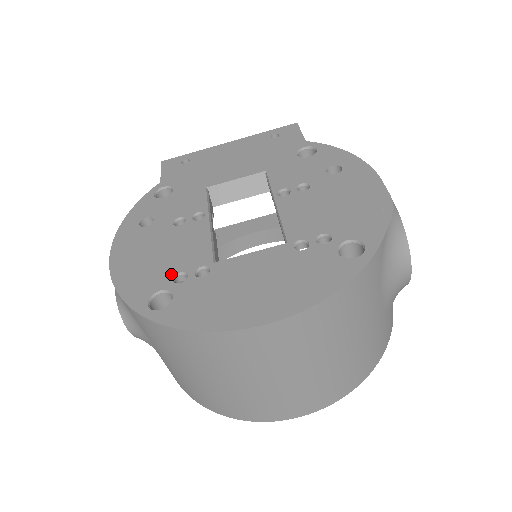
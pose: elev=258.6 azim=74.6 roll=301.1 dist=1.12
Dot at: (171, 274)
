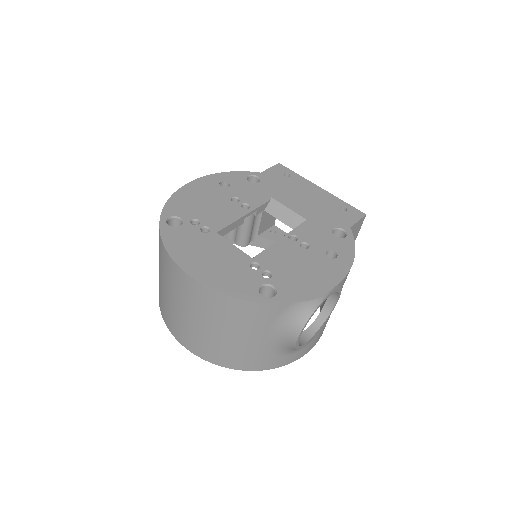
Dot at: (195, 216)
